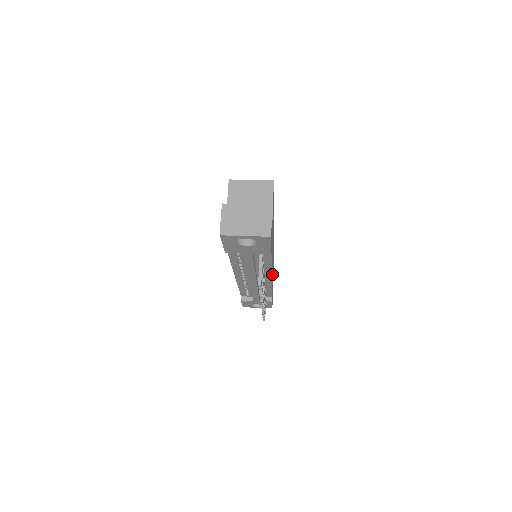
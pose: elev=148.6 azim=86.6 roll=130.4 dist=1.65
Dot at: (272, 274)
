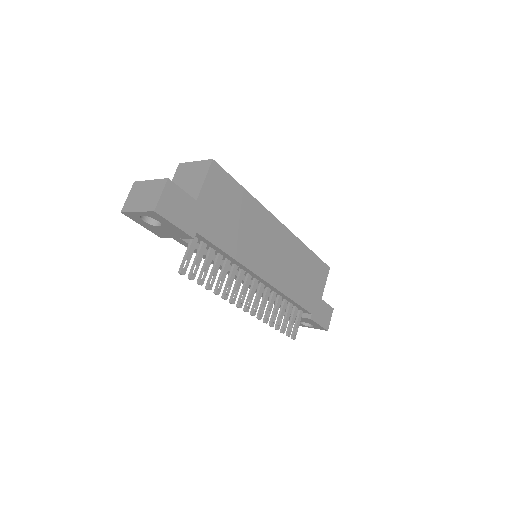
Dot at: (279, 279)
